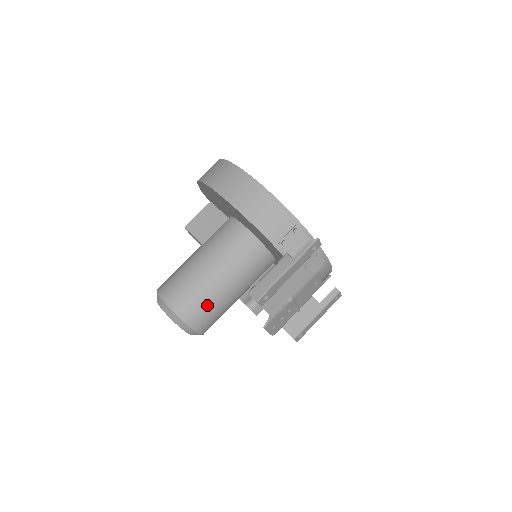
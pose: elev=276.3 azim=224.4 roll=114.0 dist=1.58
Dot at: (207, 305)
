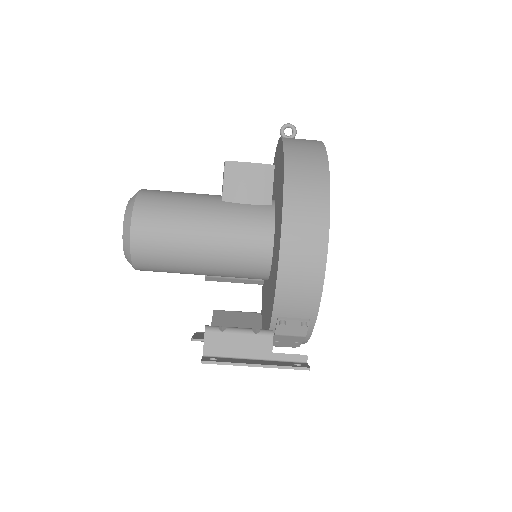
Dot at: (167, 265)
